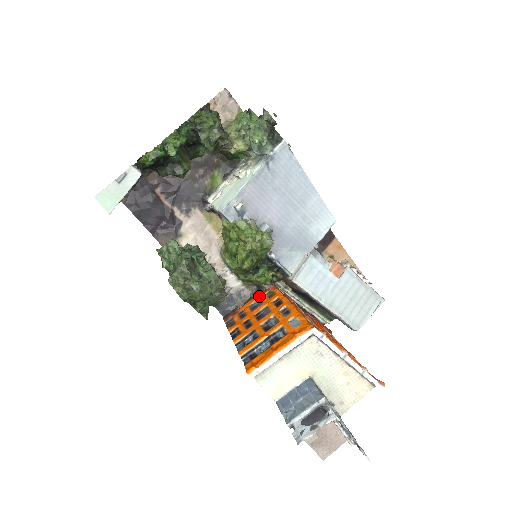
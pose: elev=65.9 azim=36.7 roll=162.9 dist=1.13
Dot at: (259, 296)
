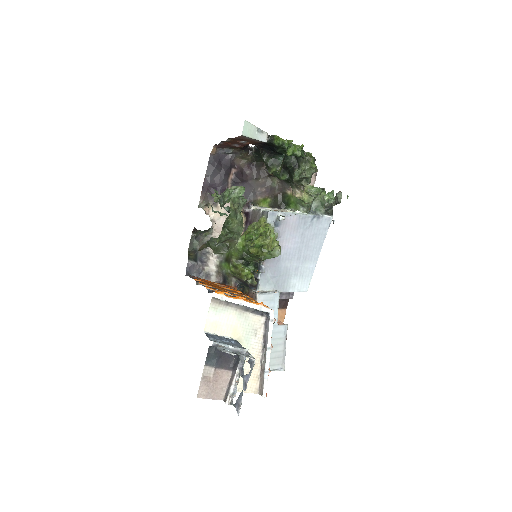
Dot at: (224, 285)
